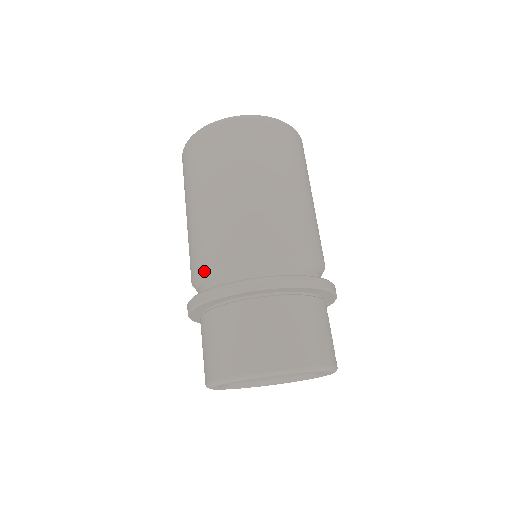
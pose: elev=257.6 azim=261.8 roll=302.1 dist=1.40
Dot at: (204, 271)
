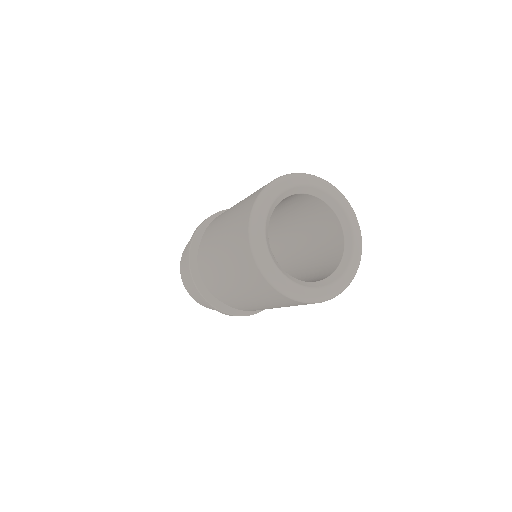
Dot at: (206, 283)
